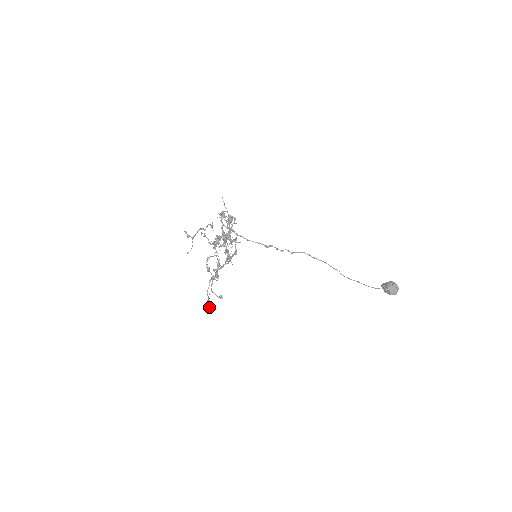
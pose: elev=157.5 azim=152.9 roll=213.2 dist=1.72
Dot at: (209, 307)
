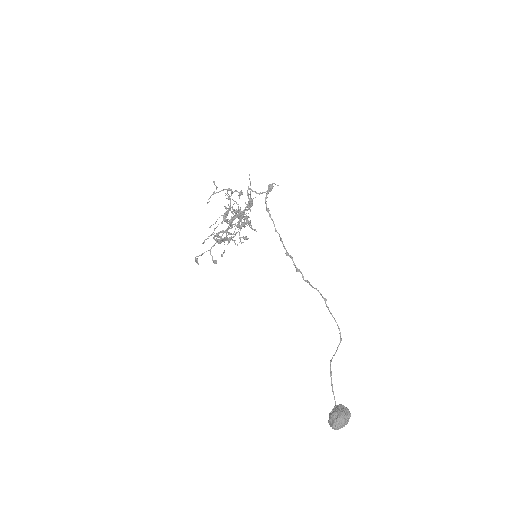
Dot at: occluded
